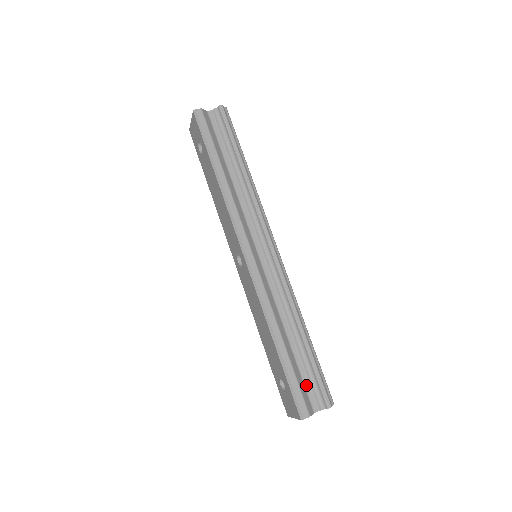
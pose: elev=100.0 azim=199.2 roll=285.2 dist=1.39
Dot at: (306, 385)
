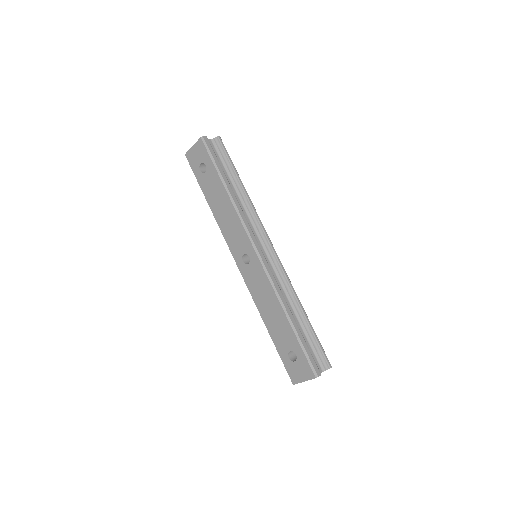
Dot at: (311, 353)
